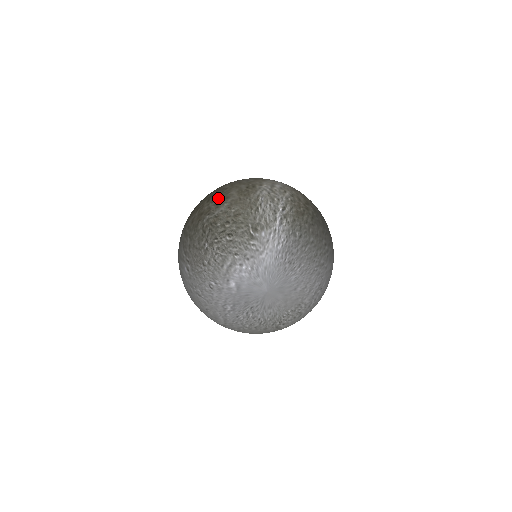
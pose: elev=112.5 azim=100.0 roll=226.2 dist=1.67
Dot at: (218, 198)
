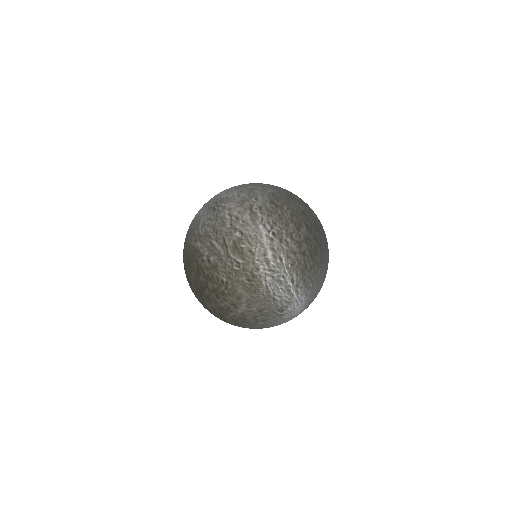
Dot at: (229, 298)
